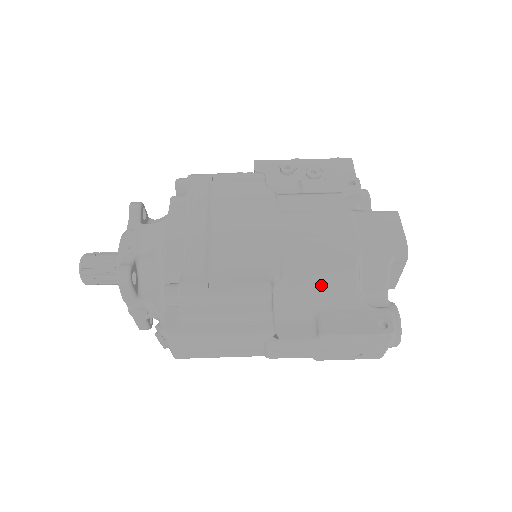
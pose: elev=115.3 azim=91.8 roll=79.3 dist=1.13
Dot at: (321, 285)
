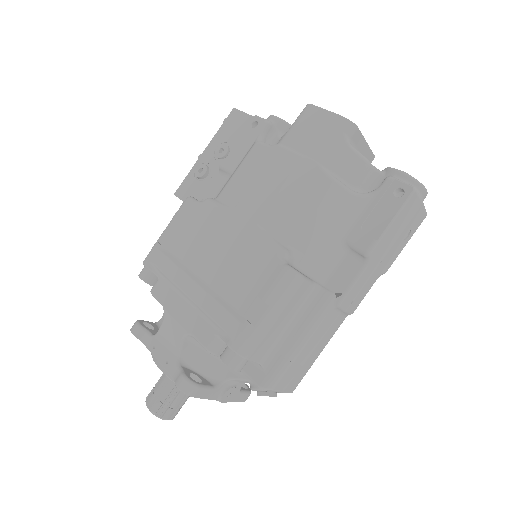
Dot at: (323, 222)
